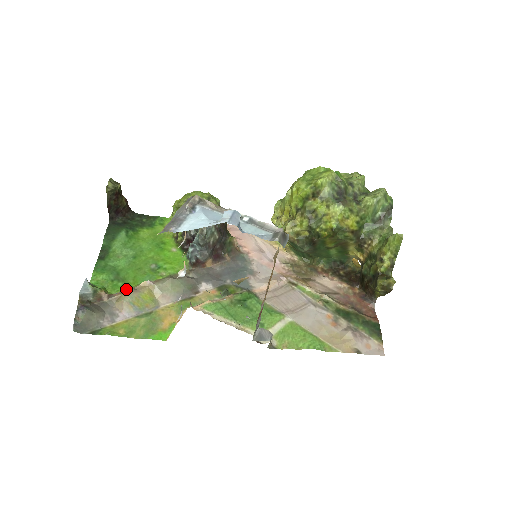
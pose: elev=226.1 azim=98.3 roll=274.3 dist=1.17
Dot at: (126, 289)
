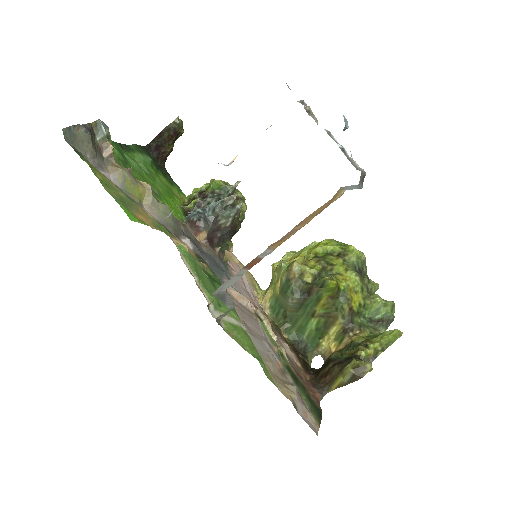
Dot at: (130, 168)
